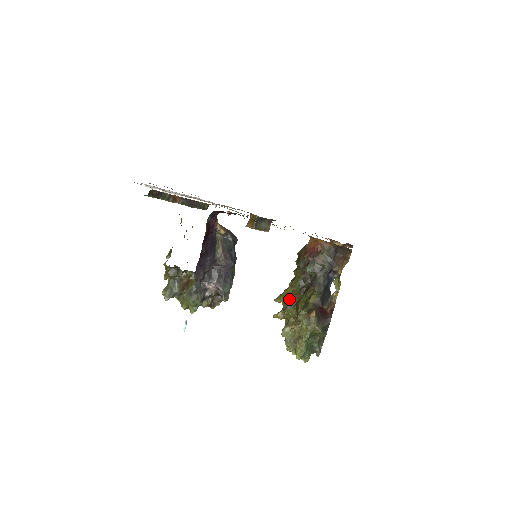
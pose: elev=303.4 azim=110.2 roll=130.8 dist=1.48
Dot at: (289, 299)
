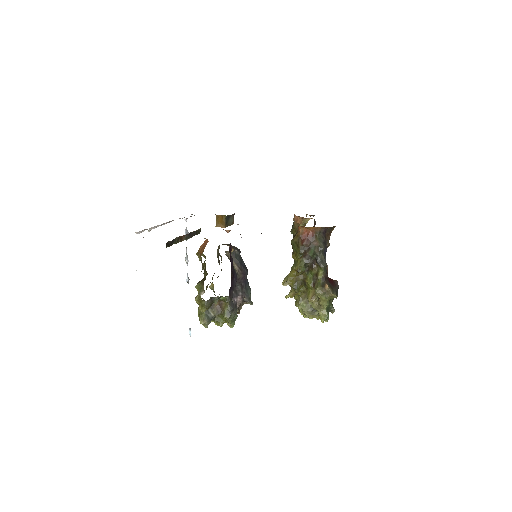
Dot at: (296, 280)
